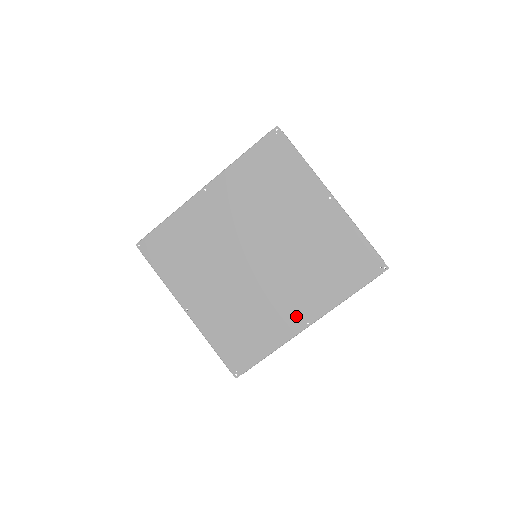
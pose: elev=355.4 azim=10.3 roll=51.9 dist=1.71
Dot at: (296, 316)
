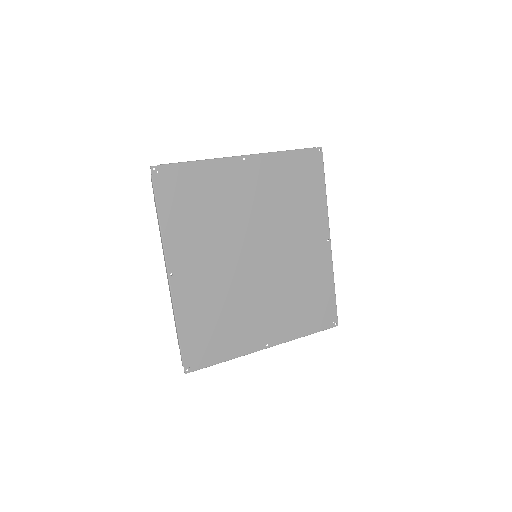
Dot at: (319, 247)
